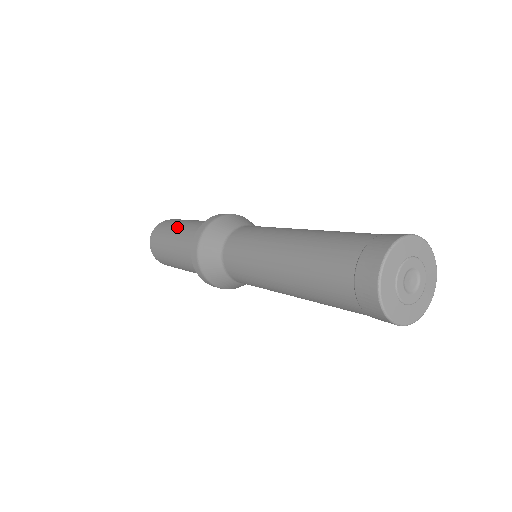
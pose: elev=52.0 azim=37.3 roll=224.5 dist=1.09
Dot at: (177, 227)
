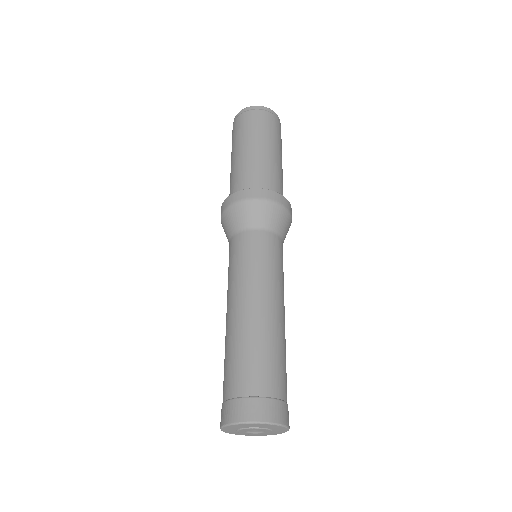
Dot at: (244, 146)
